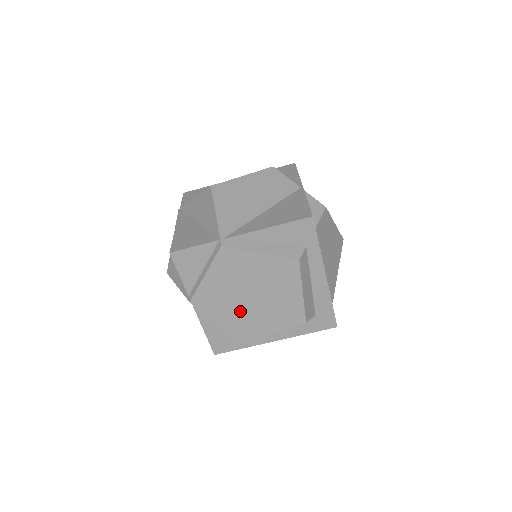
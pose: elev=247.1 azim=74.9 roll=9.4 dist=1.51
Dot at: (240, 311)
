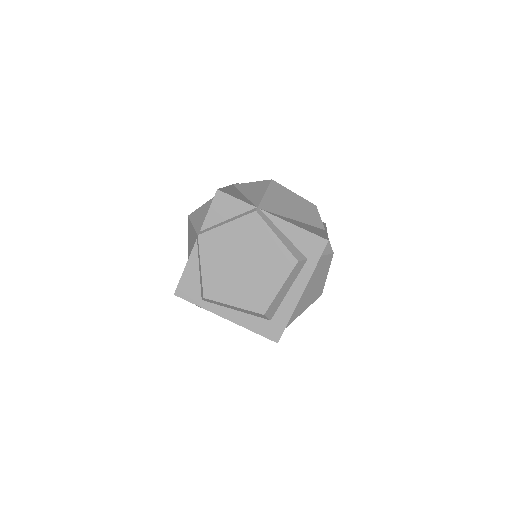
Dot at: (226, 269)
